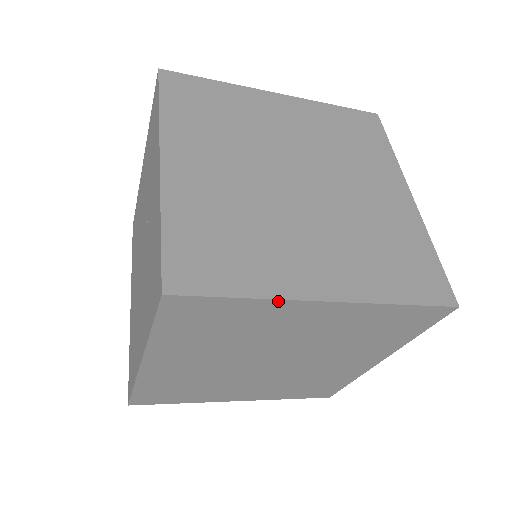
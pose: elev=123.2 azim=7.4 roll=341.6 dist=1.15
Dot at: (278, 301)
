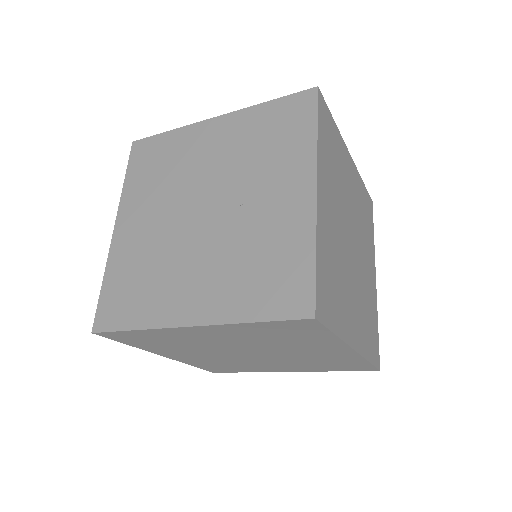
Dot at: (341, 341)
